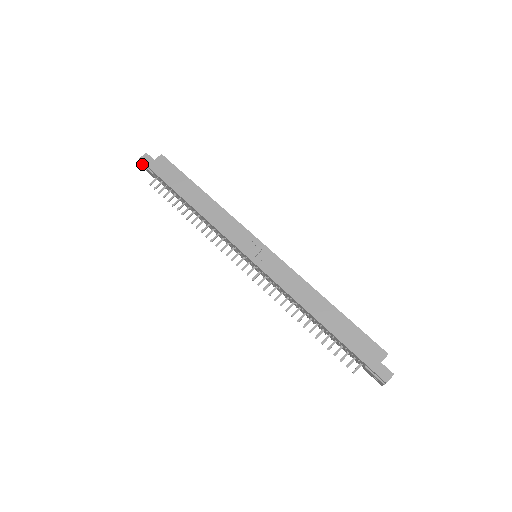
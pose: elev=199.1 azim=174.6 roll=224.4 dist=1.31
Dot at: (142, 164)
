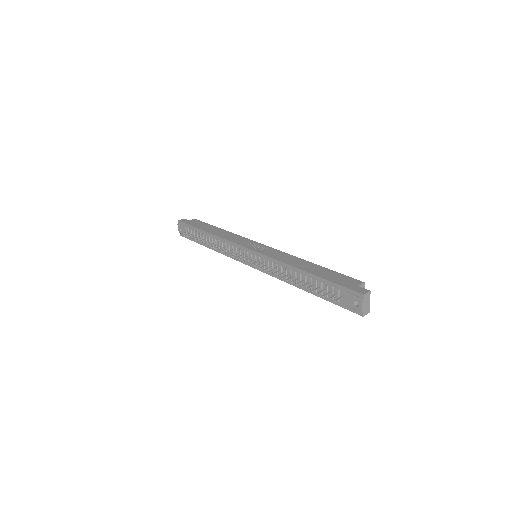
Dot at: (179, 224)
